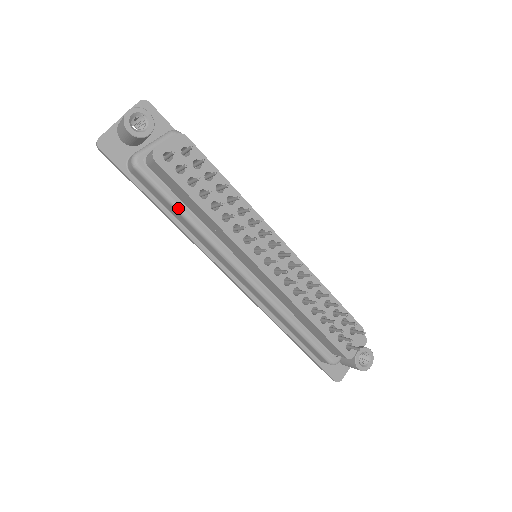
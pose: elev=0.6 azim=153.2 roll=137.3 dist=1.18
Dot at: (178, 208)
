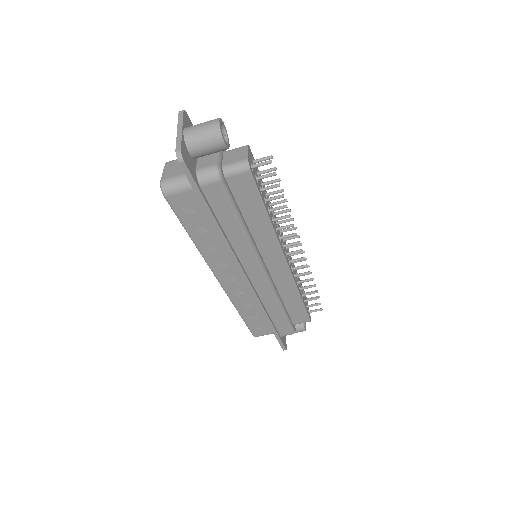
Dot at: (240, 218)
